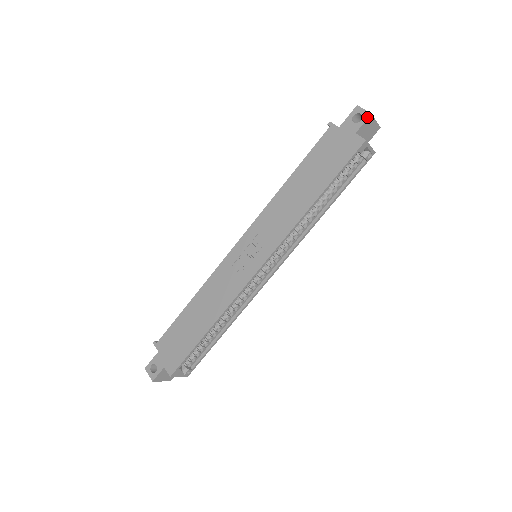
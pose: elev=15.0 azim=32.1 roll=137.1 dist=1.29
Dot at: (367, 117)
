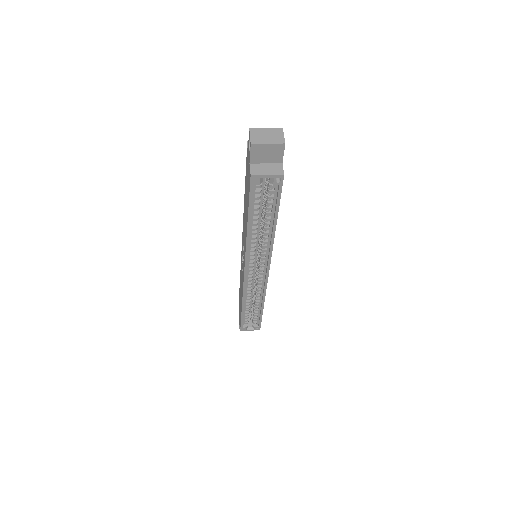
Dot at: (250, 147)
